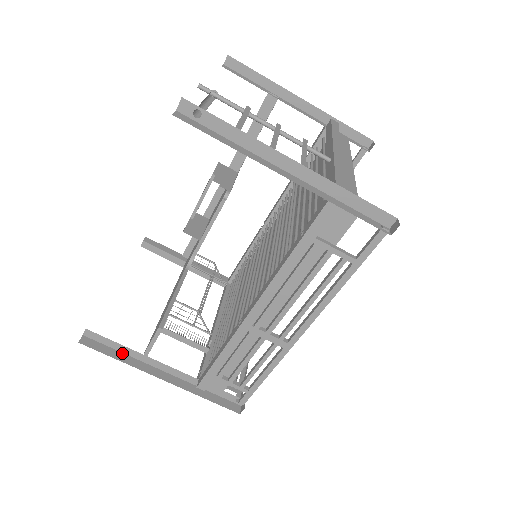
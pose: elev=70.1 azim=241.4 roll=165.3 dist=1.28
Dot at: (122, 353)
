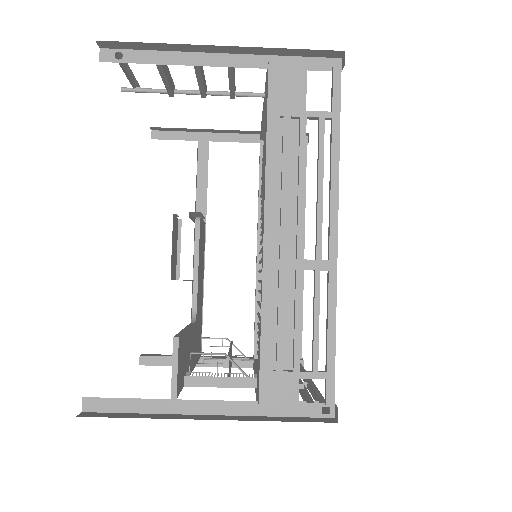
Dot at: (142, 414)
